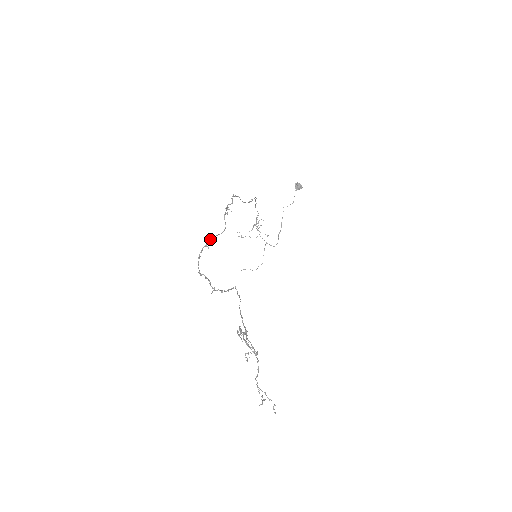
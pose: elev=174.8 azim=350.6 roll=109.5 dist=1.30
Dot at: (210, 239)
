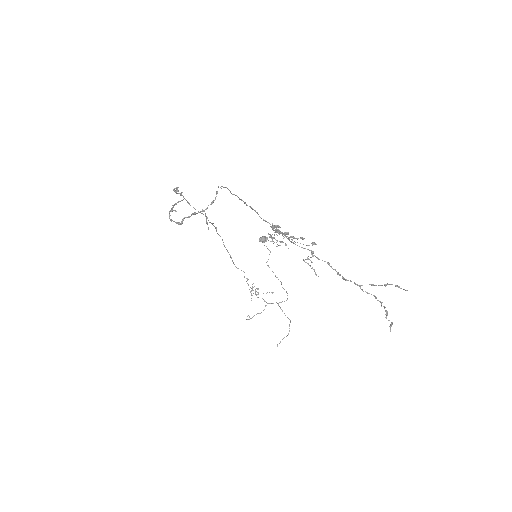
Dot at: occluded
